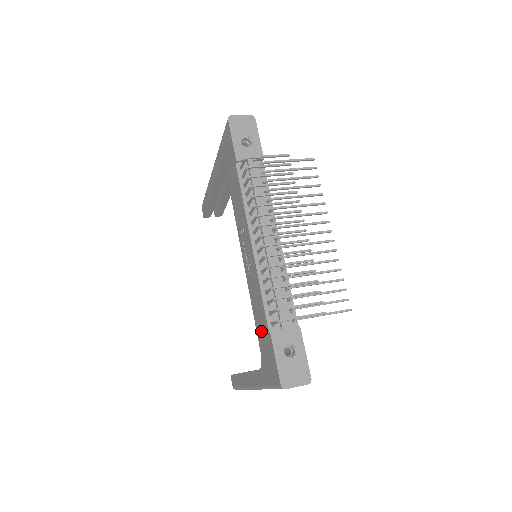
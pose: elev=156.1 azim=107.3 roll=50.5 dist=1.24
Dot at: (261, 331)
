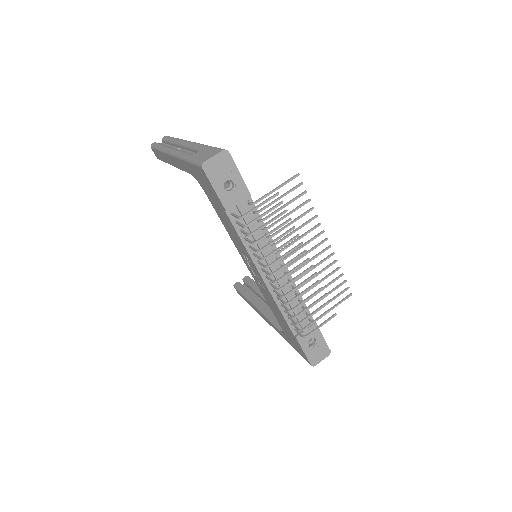
Dot at: (282, 324)
